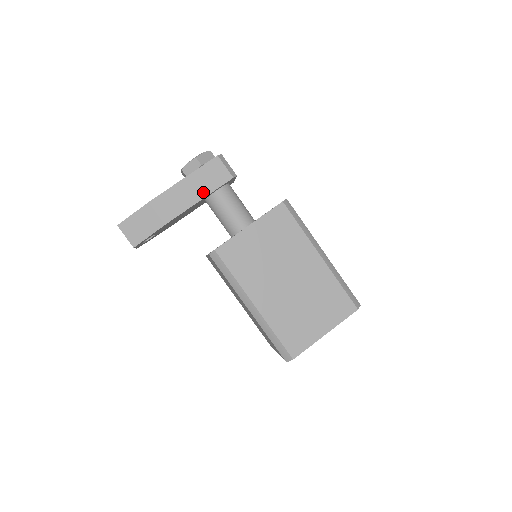
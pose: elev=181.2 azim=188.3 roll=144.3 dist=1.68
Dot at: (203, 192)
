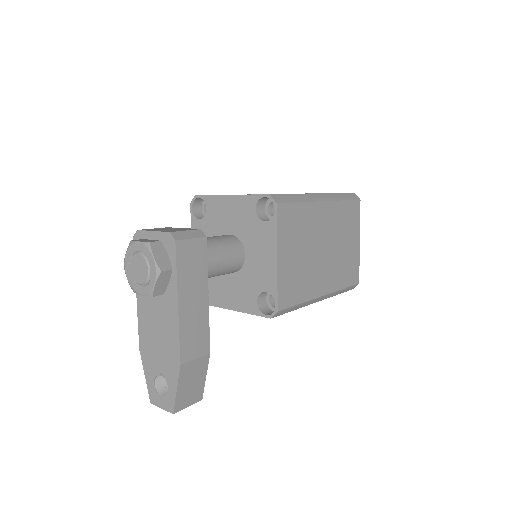
Dot at: (202, 286)
